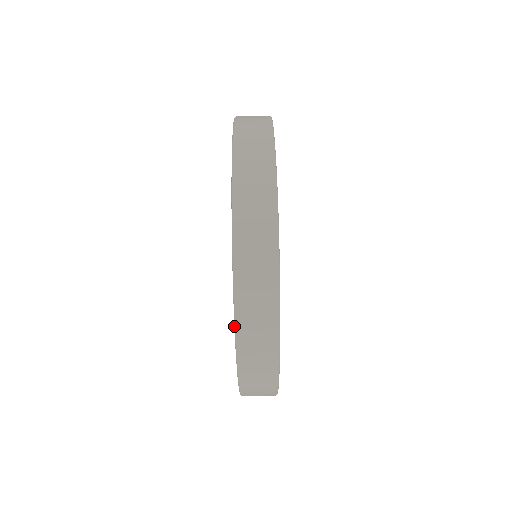
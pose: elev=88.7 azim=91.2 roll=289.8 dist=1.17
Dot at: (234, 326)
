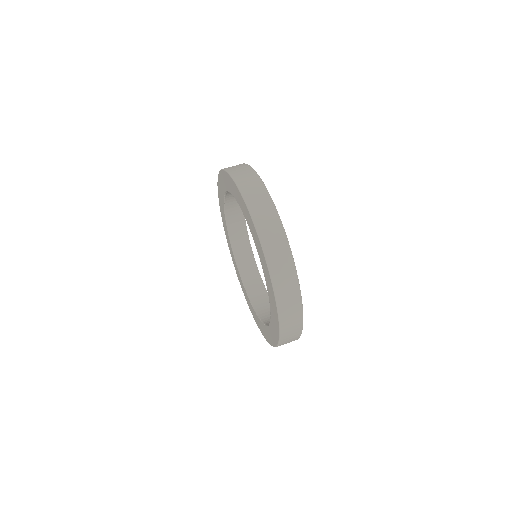
Dot at: (257, 234)
